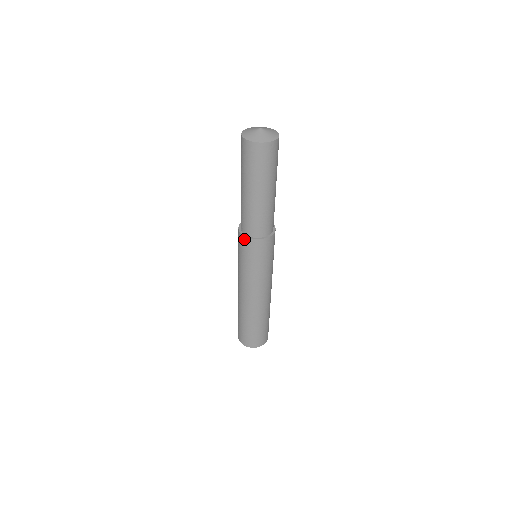
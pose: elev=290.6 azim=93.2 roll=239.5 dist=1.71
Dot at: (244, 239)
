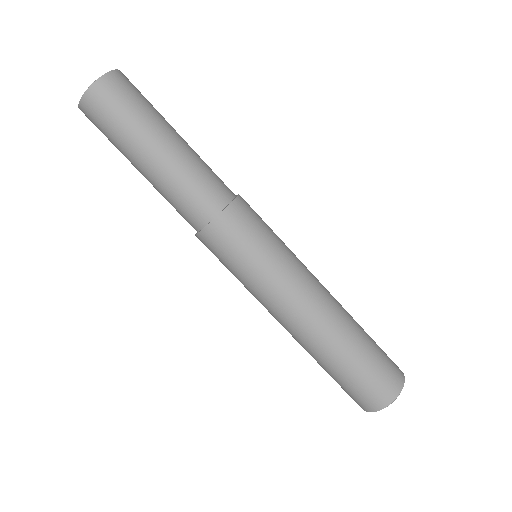
Dot at: (207, 233)
